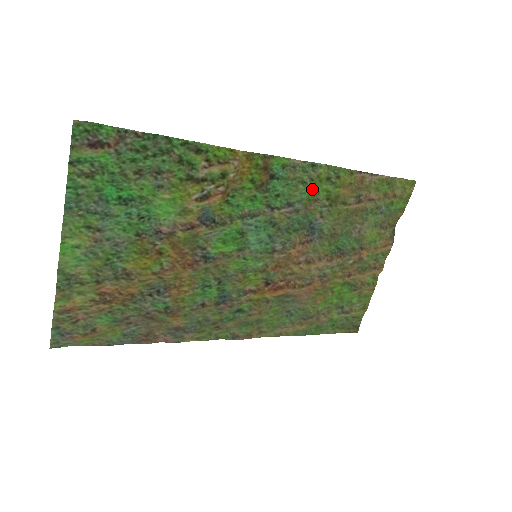
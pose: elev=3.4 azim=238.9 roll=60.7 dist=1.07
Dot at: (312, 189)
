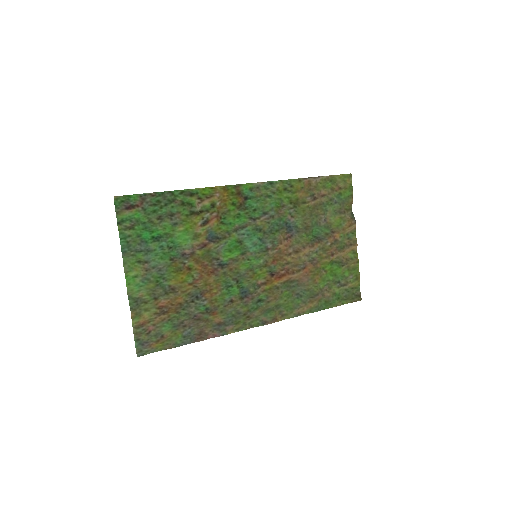
Dot at: (277, 199)
